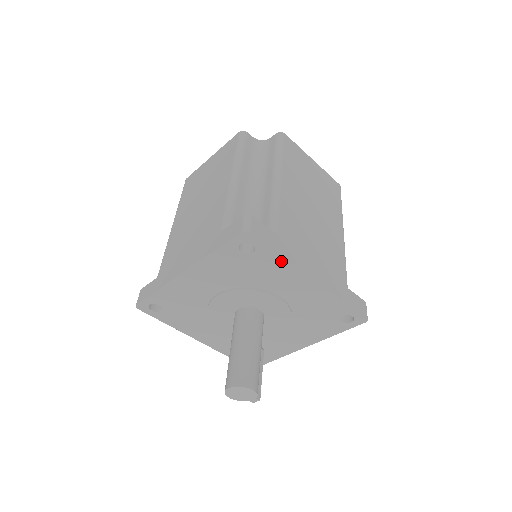
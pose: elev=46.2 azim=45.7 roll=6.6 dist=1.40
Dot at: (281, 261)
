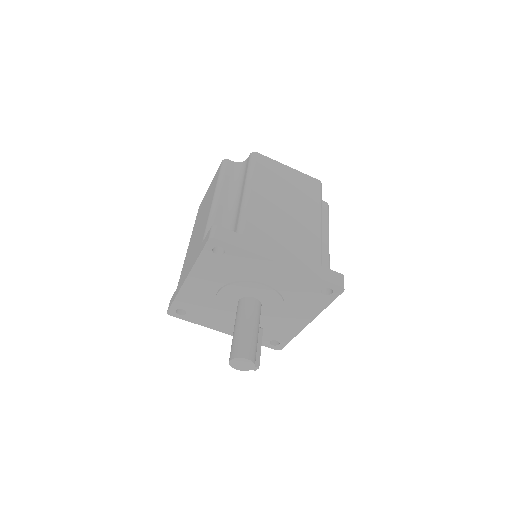
Dot at: (248, 255)
